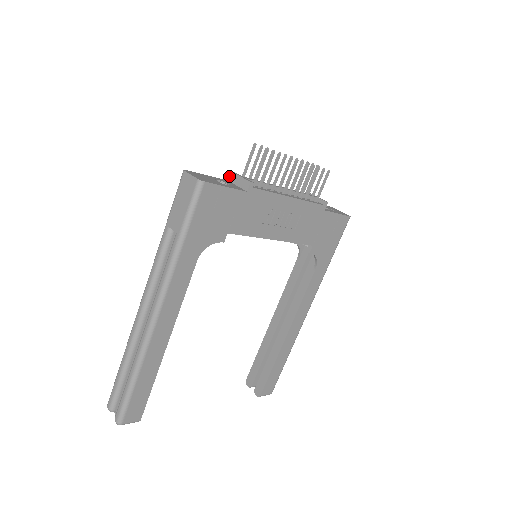
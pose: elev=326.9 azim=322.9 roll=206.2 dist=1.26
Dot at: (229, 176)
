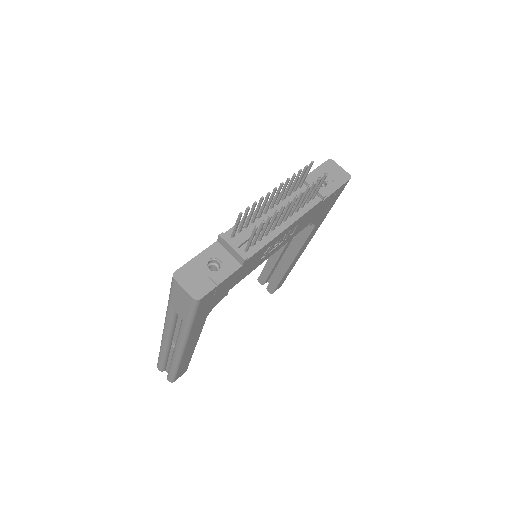
Dot at: (218, 238)
